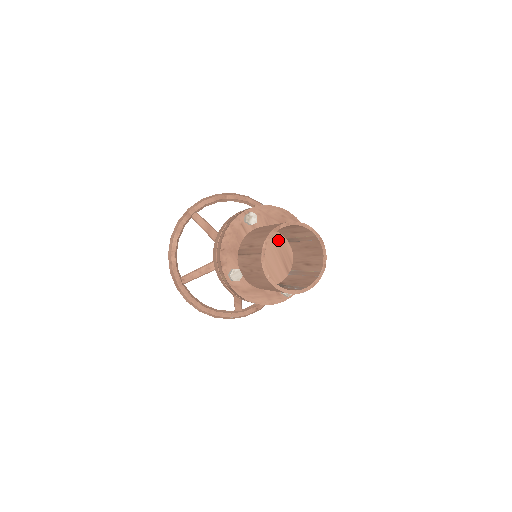
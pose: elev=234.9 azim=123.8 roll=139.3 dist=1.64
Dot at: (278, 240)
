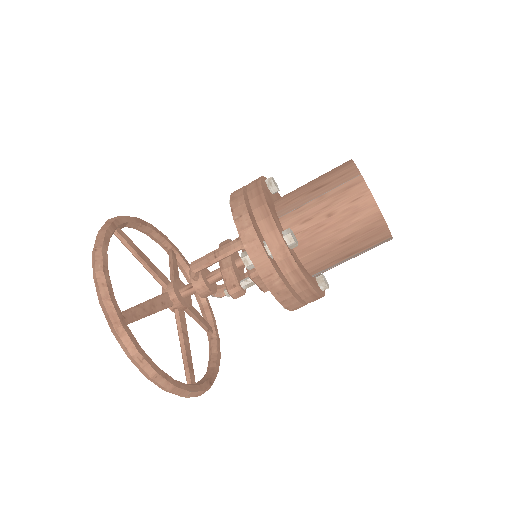
Dot at: occluded
